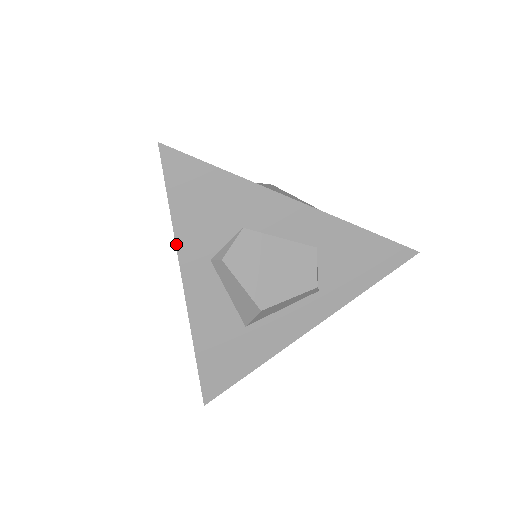
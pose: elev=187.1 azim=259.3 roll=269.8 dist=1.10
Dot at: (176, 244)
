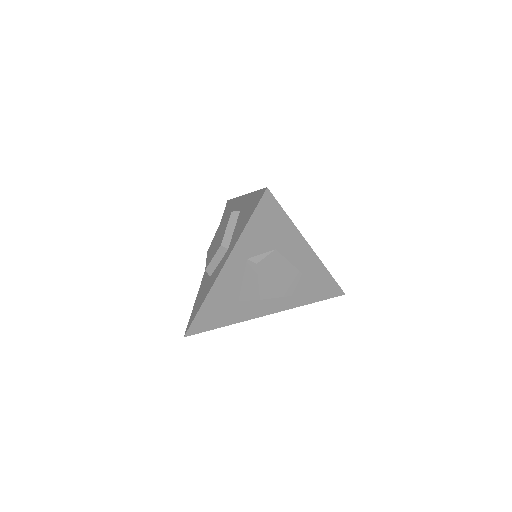
Dot at: (236, 243)
